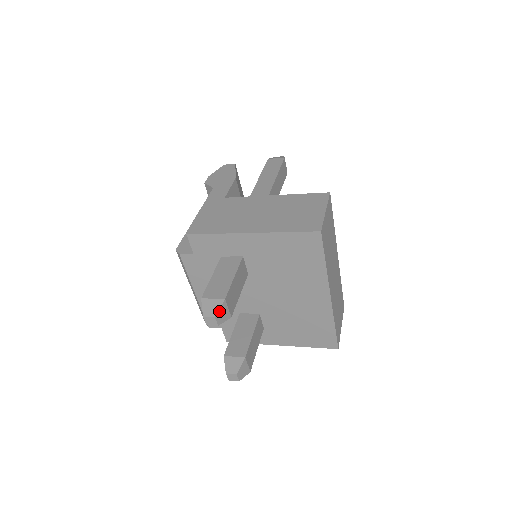
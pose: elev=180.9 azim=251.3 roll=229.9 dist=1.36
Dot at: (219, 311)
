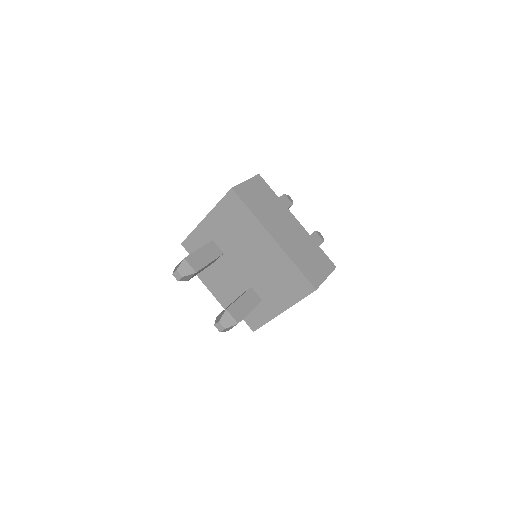
Dot at: (180, 266)
